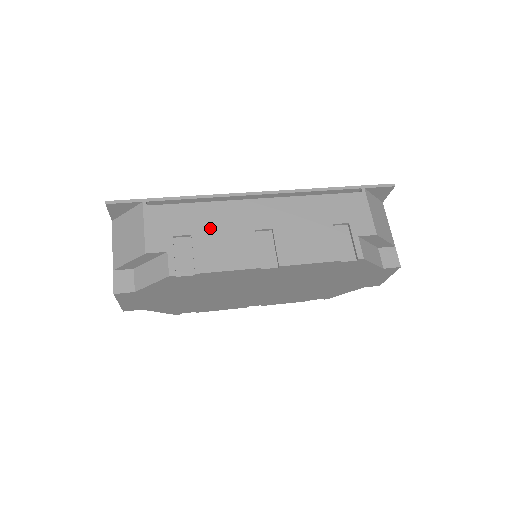
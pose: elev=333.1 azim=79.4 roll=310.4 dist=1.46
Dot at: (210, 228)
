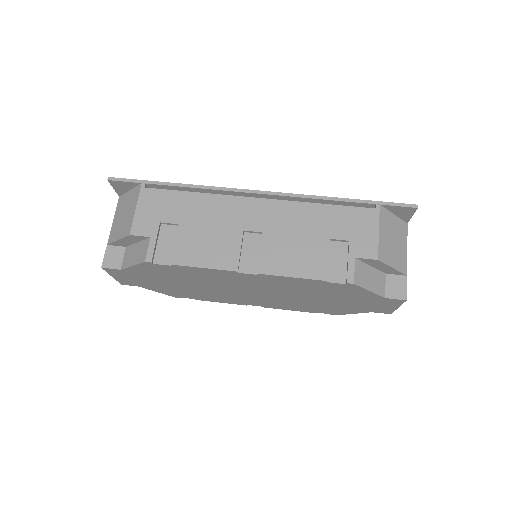
Dot at: (198, 220)
